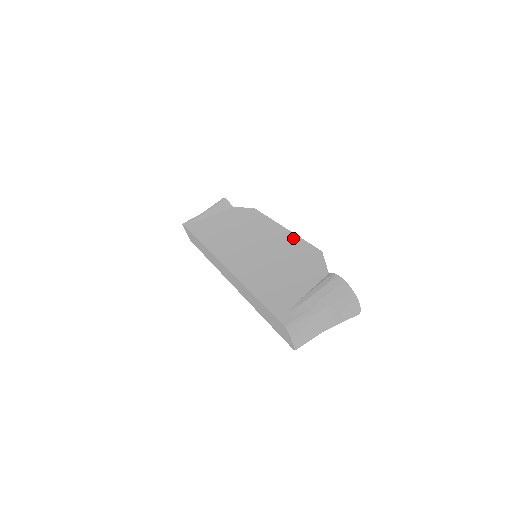
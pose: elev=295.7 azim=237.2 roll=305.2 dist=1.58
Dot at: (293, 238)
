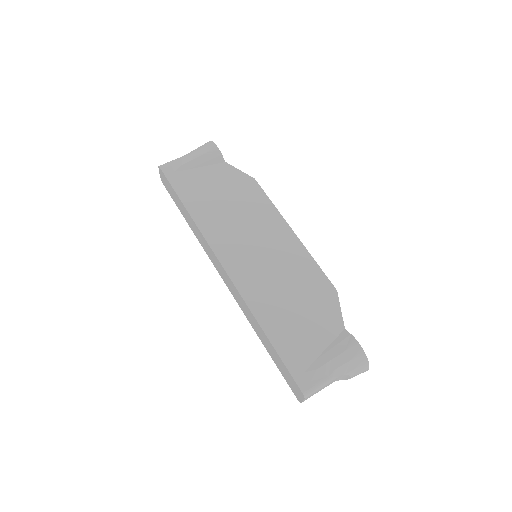
Dot at: (305, 255)
